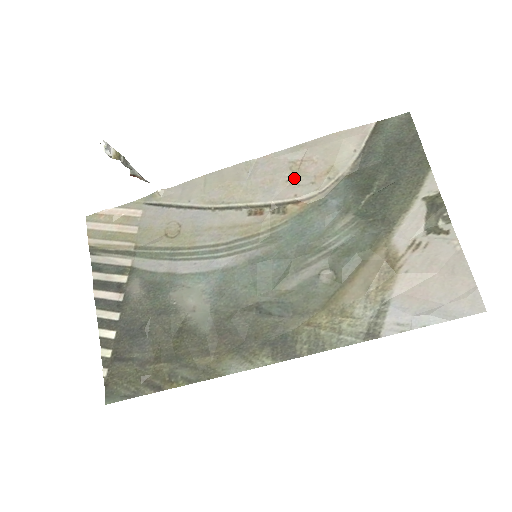
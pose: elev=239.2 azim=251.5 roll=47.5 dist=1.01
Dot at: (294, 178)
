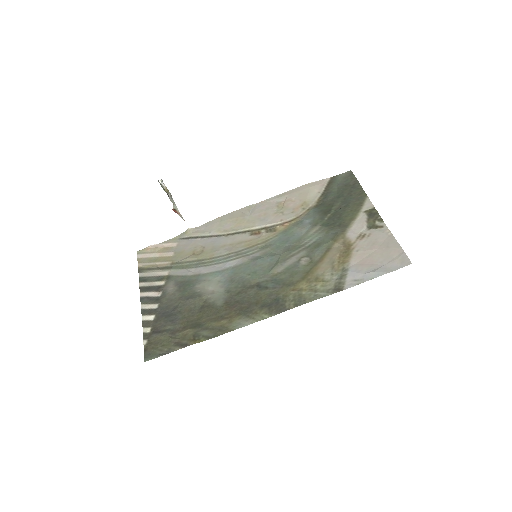
Dot at: (280, 211)
